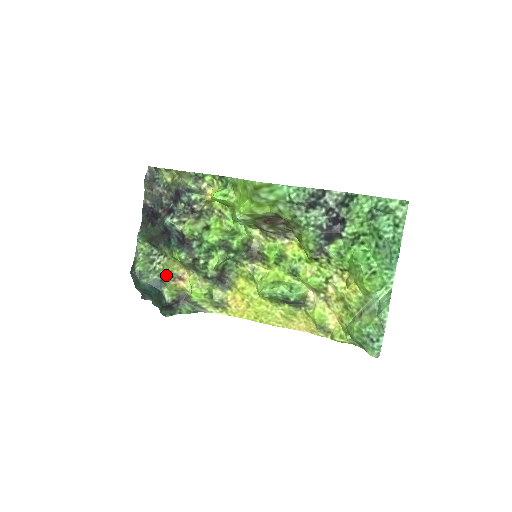
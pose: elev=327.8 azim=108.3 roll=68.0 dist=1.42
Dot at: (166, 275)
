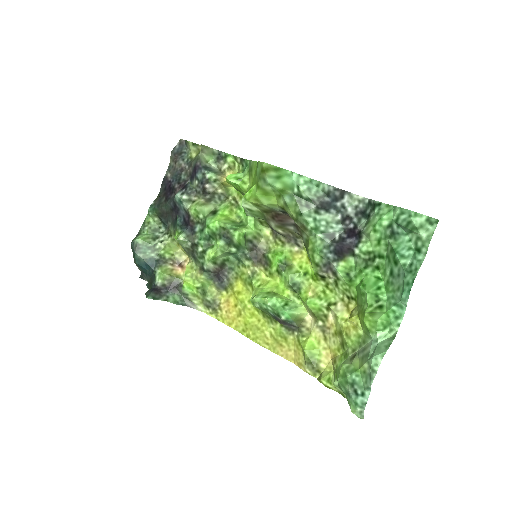
Dot at: (166, 256)
